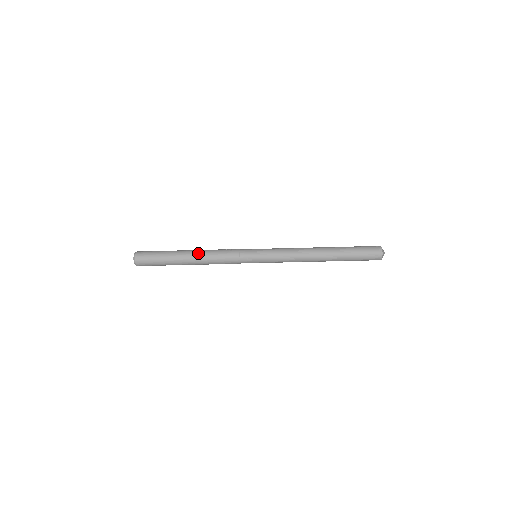
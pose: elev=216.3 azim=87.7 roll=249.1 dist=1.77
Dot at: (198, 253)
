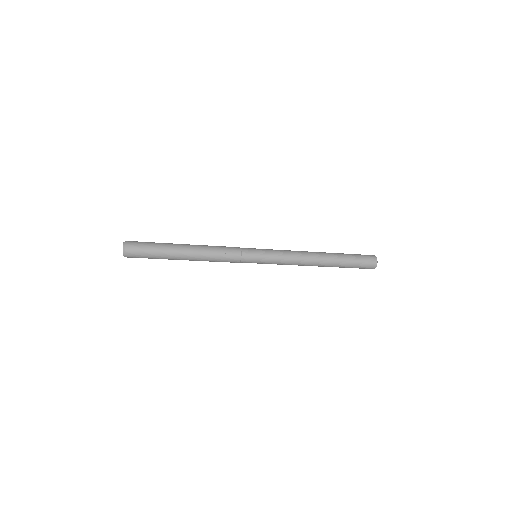
Dot at: (197, 253)
